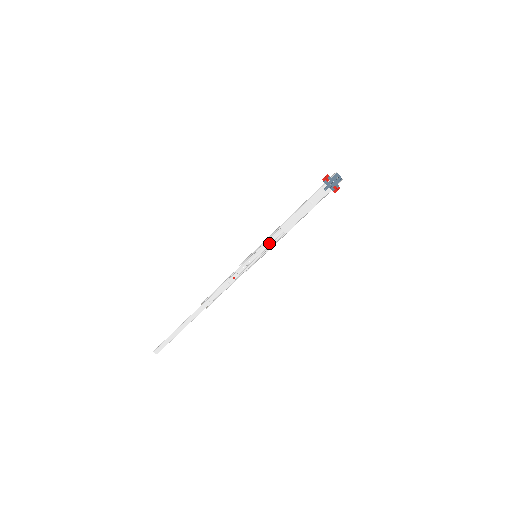
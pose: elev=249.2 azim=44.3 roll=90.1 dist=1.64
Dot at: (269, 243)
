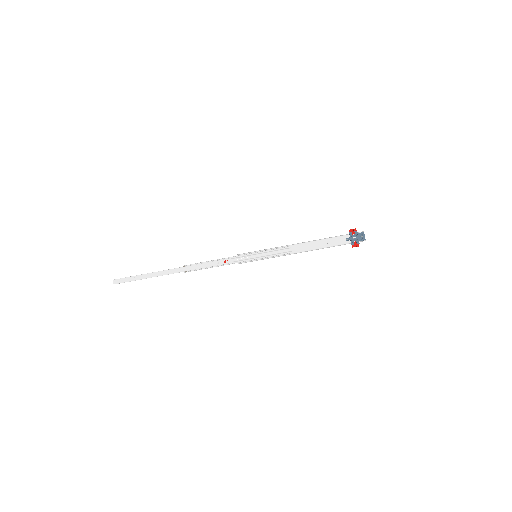
Dot at: (274, 252)
